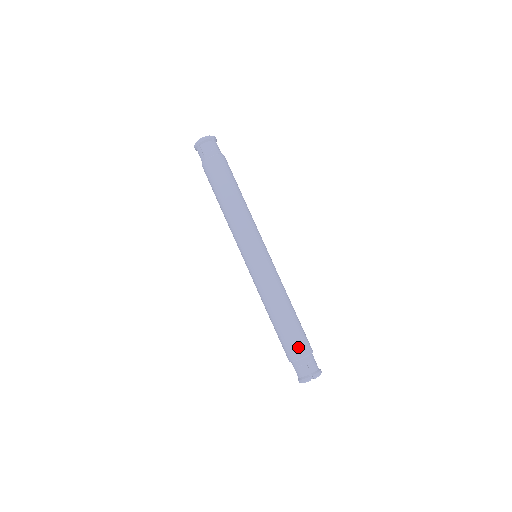
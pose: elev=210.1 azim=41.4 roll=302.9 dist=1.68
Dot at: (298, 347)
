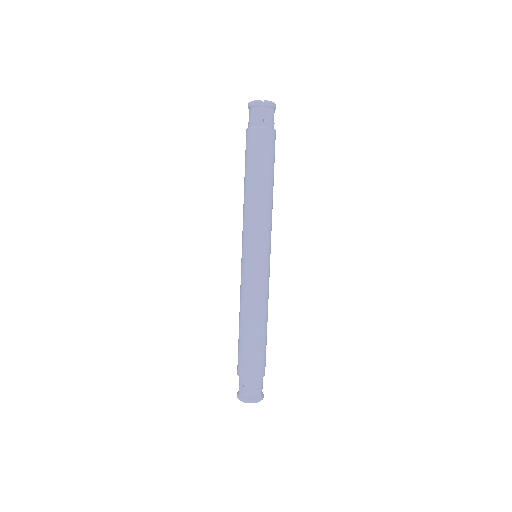
Dot at: (262, 366)
